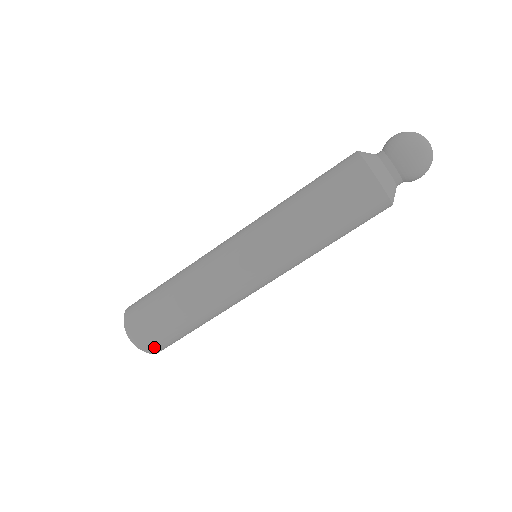
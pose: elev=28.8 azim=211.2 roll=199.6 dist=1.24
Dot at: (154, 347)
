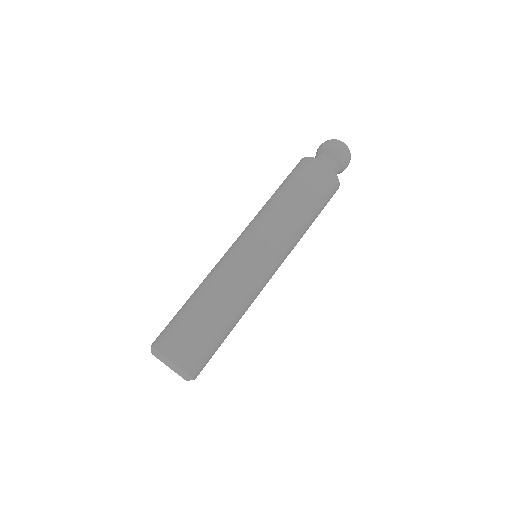
Dot at: occluded
